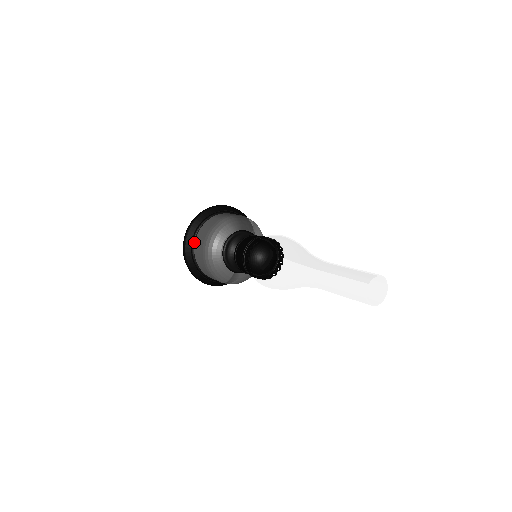
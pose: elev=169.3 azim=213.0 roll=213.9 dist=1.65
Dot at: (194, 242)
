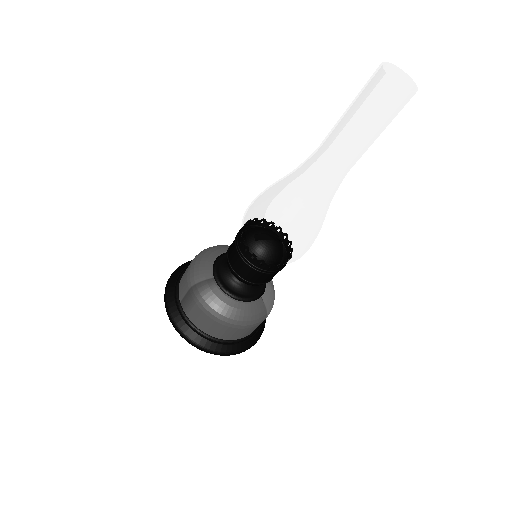
Dot at: occluded
